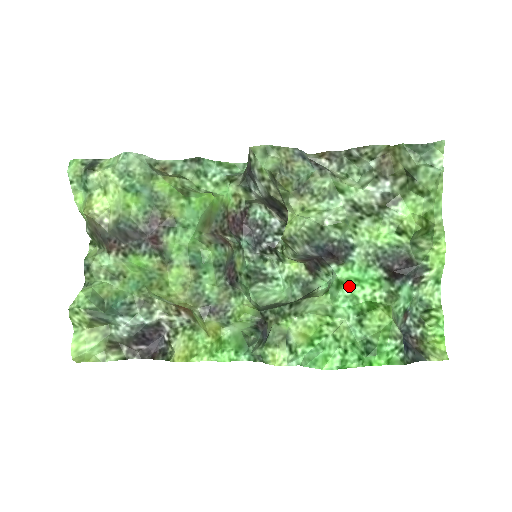
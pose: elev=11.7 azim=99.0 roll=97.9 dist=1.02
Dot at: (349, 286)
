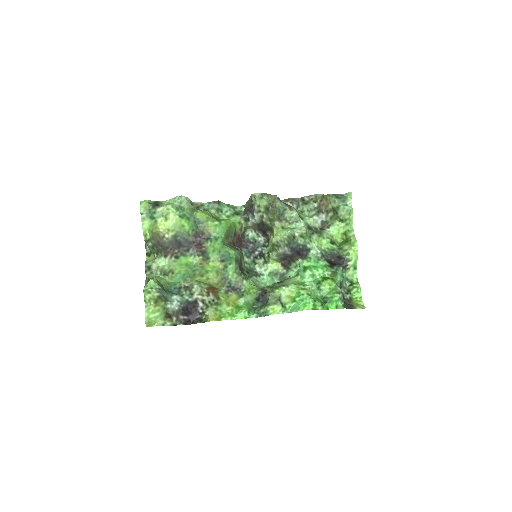
Dot at: (310, 269)
